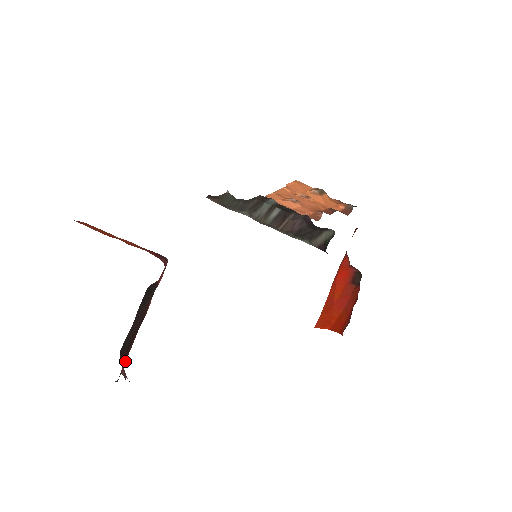
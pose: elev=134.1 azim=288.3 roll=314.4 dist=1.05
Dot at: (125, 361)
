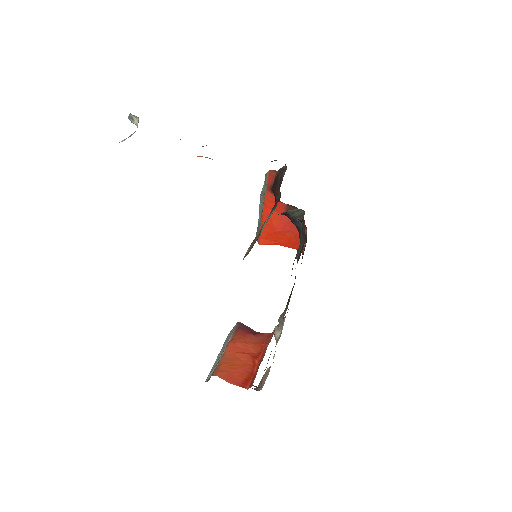
Dot at: occluded
